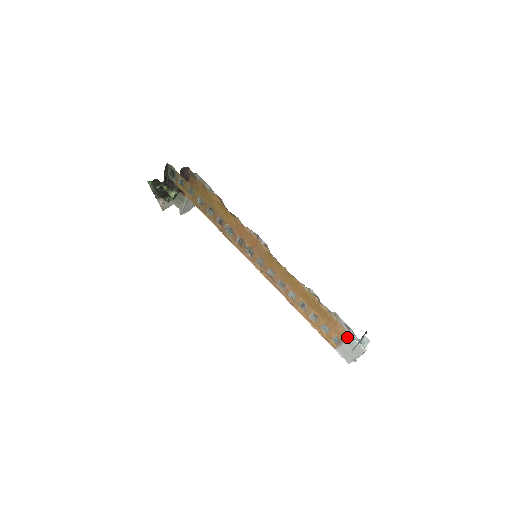
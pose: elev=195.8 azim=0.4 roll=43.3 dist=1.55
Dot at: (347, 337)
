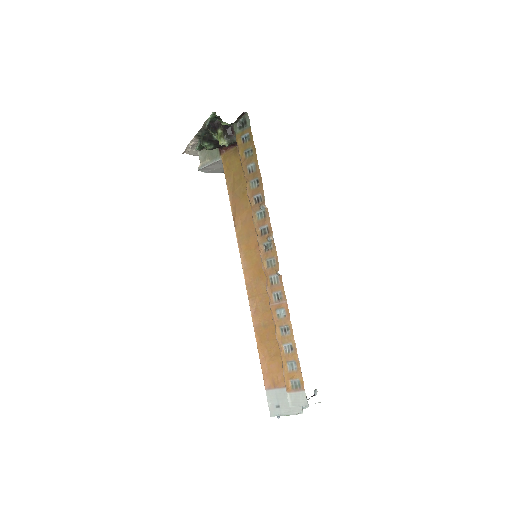
Dot at: occluded
